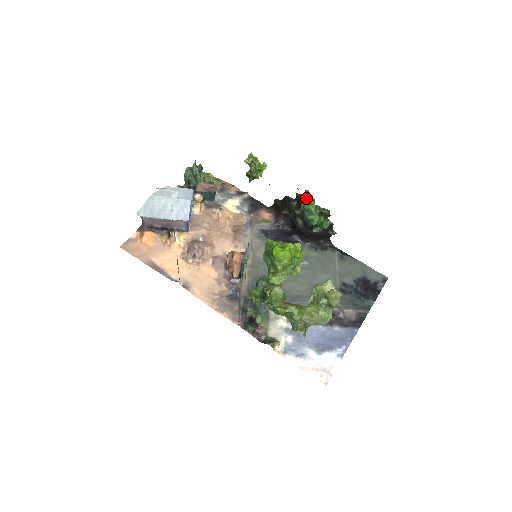
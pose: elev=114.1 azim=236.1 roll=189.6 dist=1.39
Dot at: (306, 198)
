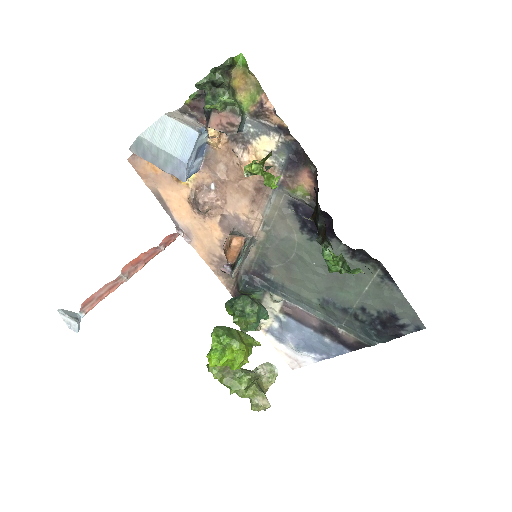
Dot at: (330, 243)
